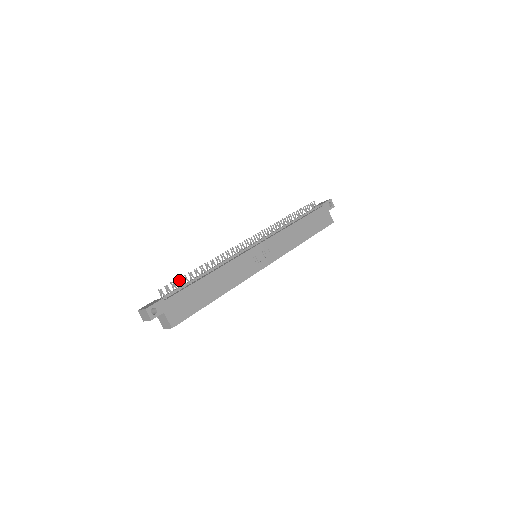
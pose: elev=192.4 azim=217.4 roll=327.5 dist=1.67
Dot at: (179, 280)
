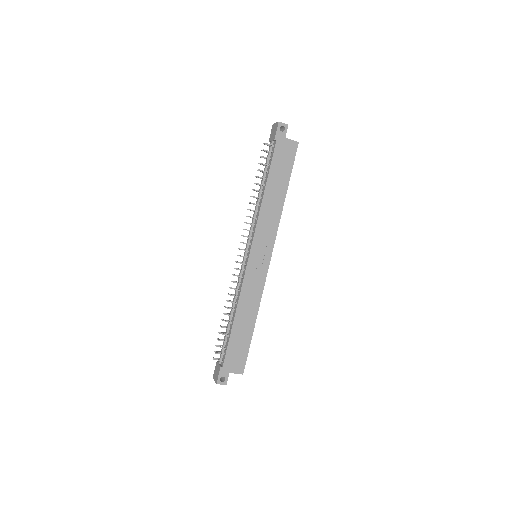
Dot at: occluded
